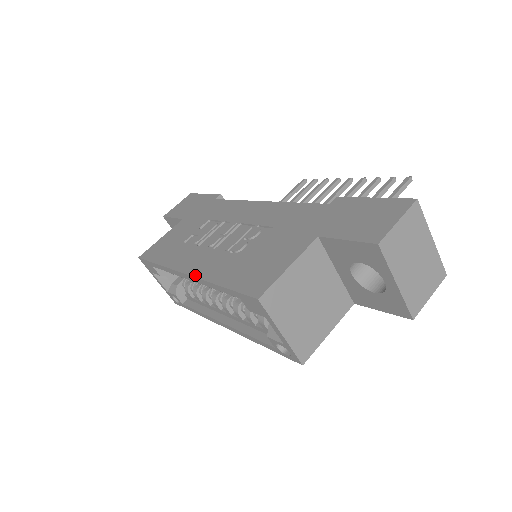
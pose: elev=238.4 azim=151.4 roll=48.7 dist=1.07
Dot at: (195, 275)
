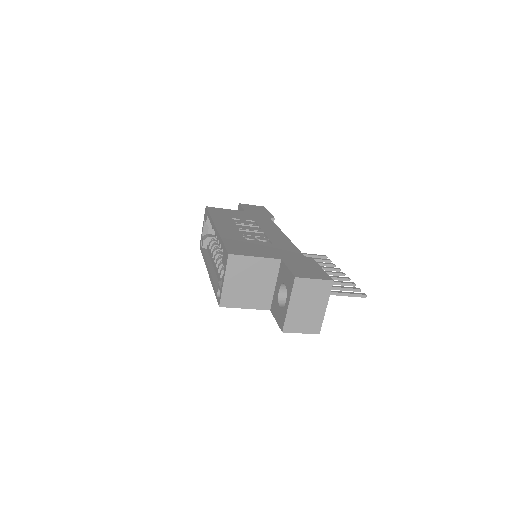
Dot at: (219, 230)
